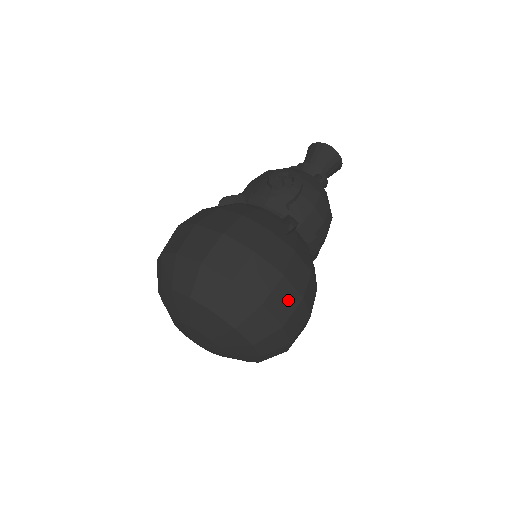
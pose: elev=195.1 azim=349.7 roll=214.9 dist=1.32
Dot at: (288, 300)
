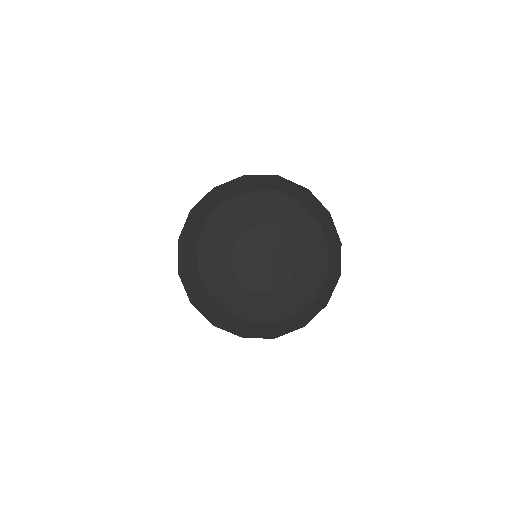
Dot at: occluded
